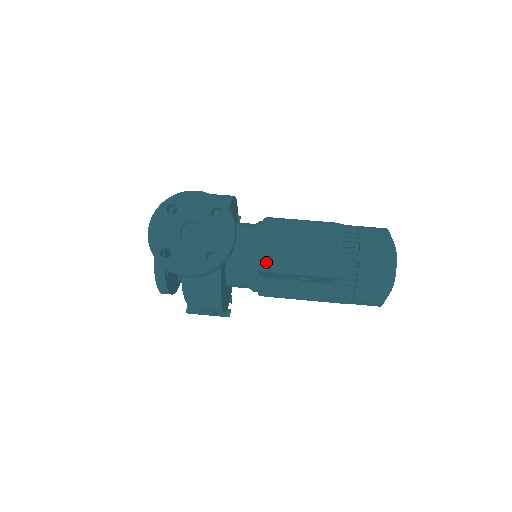
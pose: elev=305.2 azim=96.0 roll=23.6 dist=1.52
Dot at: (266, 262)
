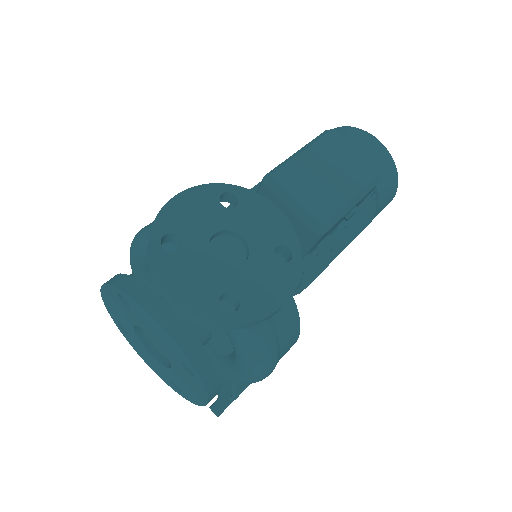
Dot at: (321, 218)
